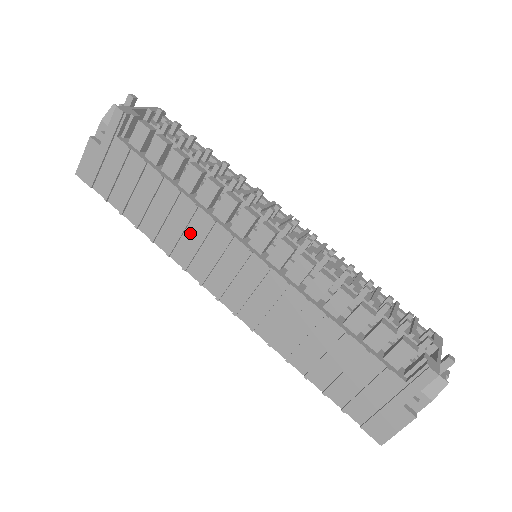
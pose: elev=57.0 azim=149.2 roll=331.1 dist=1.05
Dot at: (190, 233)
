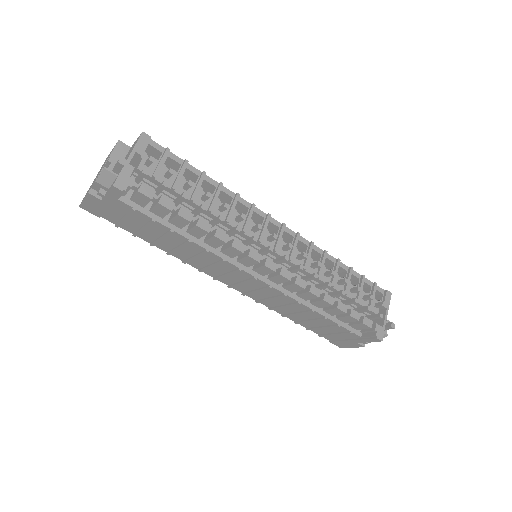
Dot at: (202, 259)
